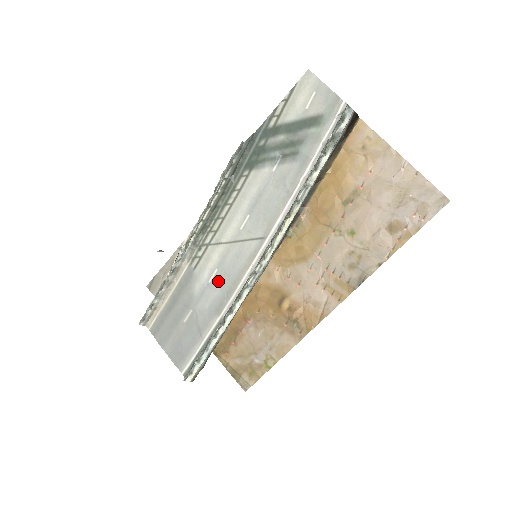
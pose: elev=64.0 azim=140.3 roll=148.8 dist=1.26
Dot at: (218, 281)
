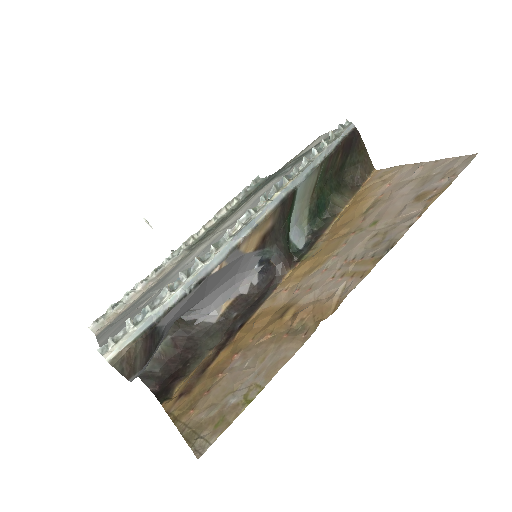
Dot at: (200, 255)
